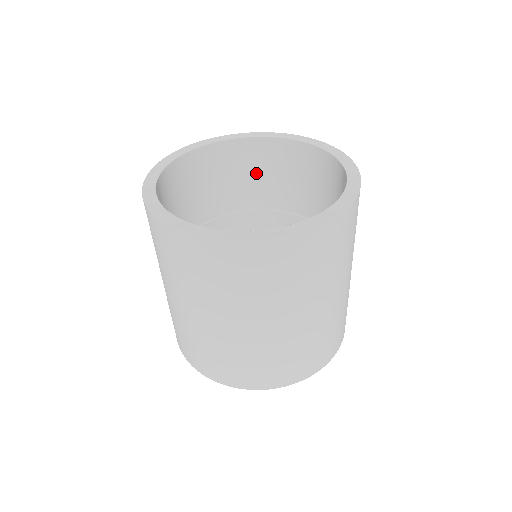
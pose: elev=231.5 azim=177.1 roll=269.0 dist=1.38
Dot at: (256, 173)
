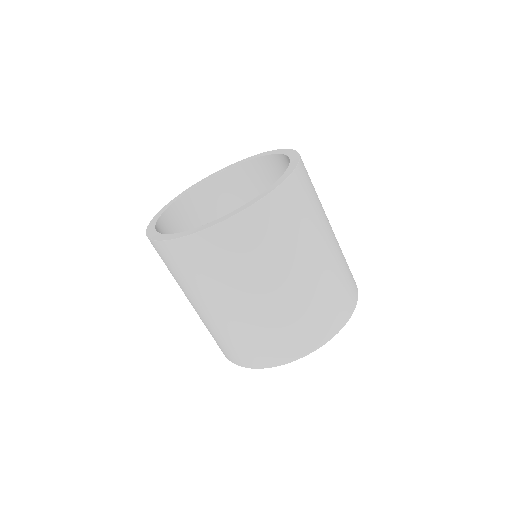
Dot at: occluded
